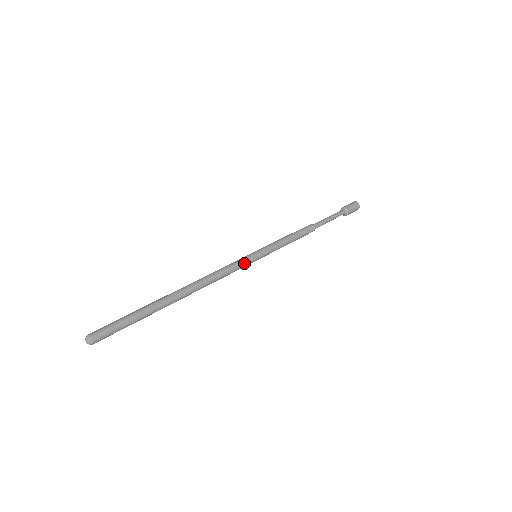
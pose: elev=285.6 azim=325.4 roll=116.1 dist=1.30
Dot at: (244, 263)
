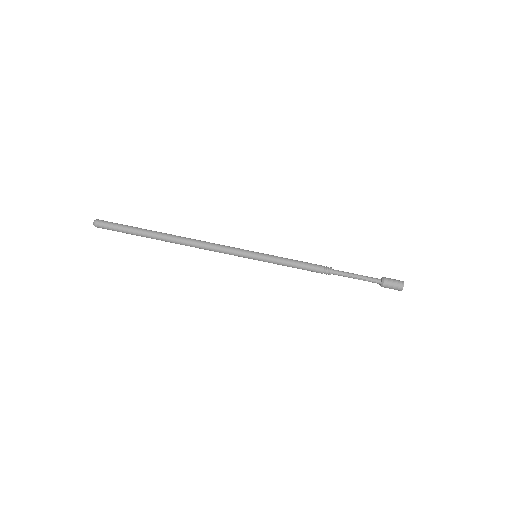
Dot at: (238, 254)
